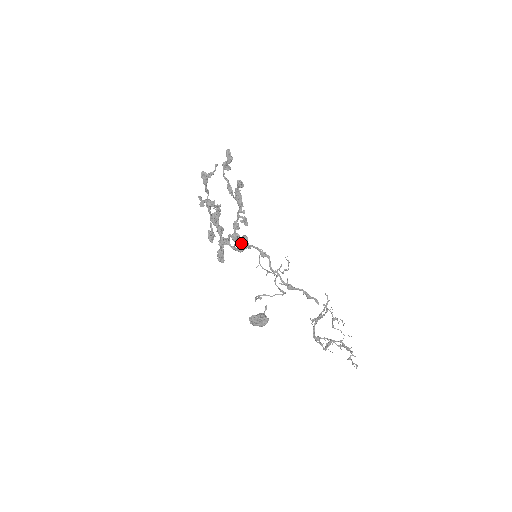
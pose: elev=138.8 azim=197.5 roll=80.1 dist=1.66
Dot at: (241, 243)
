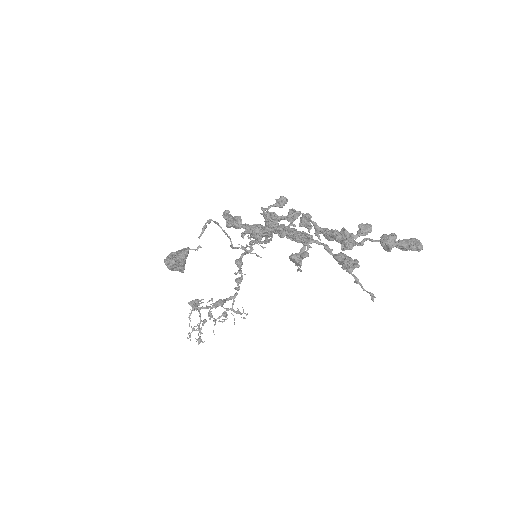
Dot at: occluded
